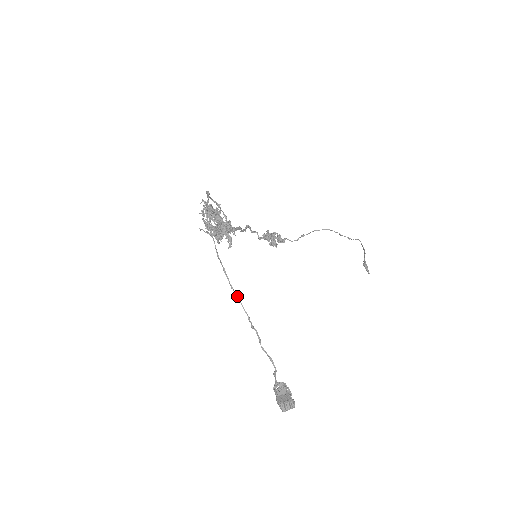
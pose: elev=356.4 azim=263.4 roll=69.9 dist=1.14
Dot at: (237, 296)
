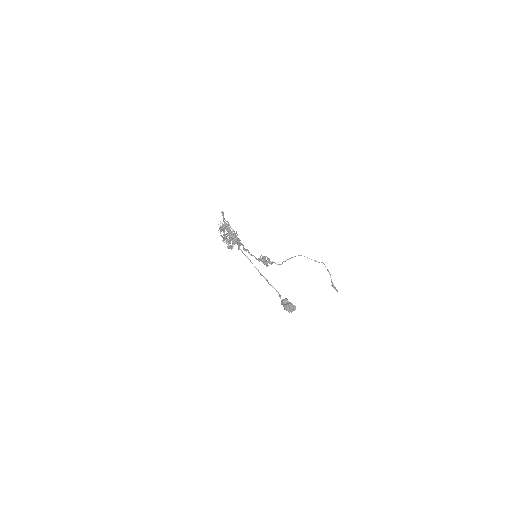
Dot at: (249, 259)
